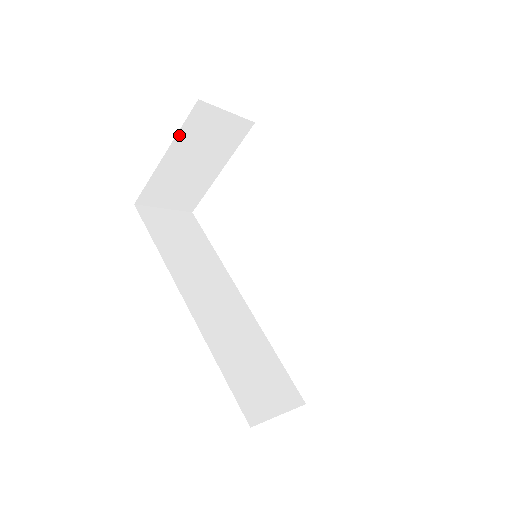
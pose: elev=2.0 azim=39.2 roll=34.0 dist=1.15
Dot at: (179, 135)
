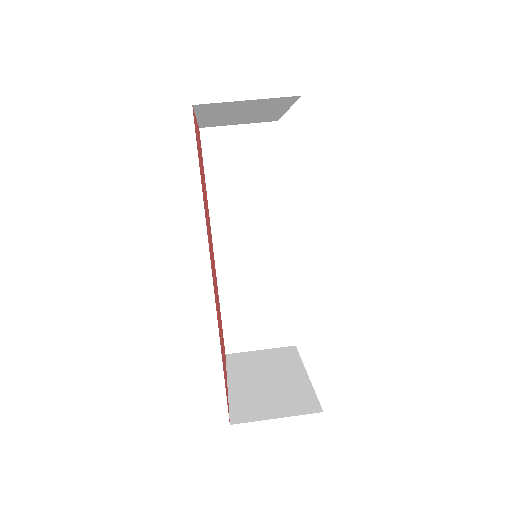
Dot at: (199, 113)
